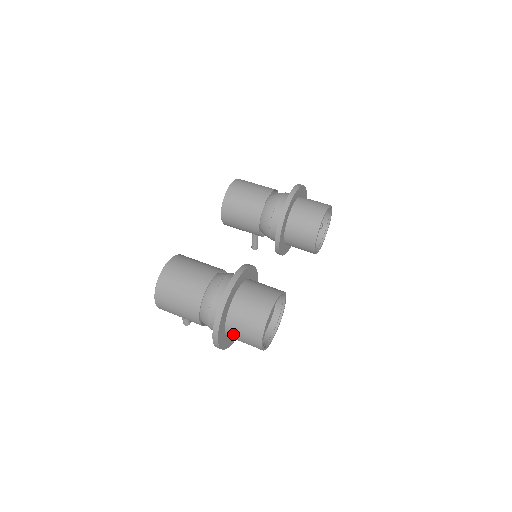
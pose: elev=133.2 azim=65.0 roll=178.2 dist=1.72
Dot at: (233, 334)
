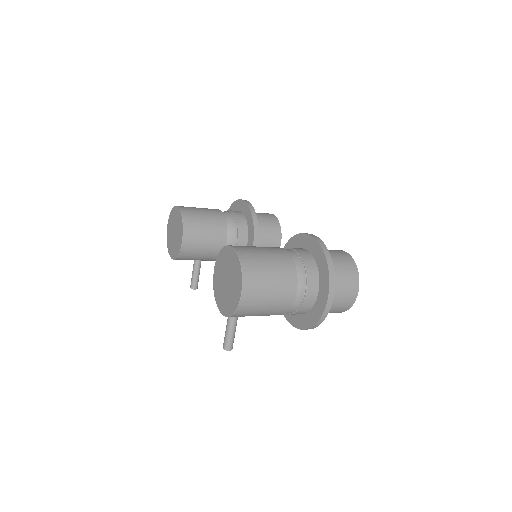
Dot at: occluded
